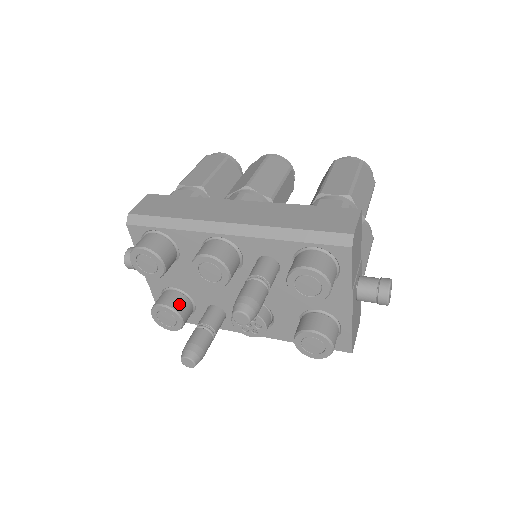
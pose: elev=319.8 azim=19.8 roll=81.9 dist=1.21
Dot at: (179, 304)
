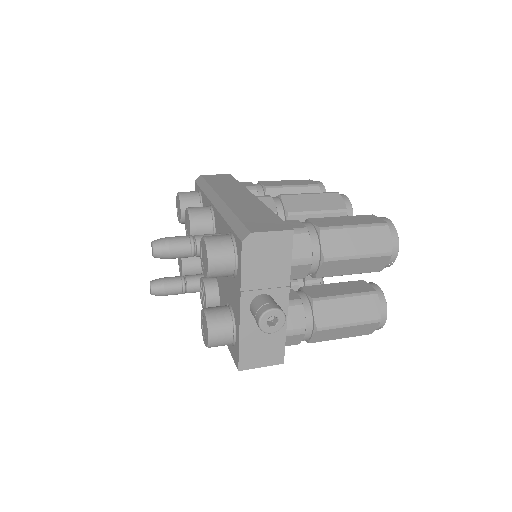
Dot at: (190, 257)
